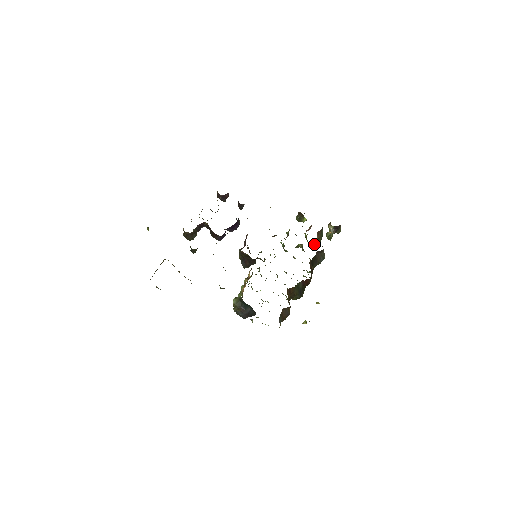
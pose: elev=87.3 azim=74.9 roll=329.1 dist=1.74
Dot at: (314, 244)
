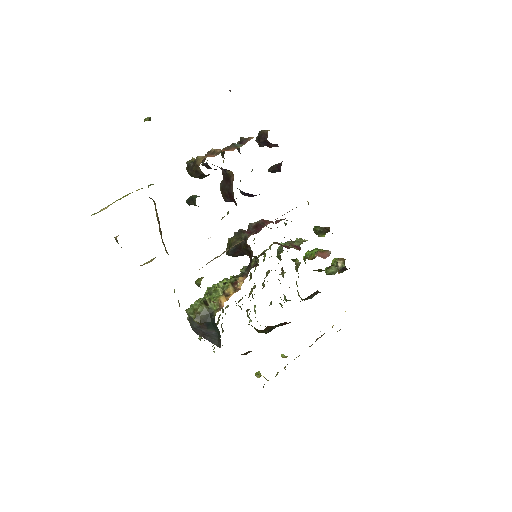
Dot at: occluded
